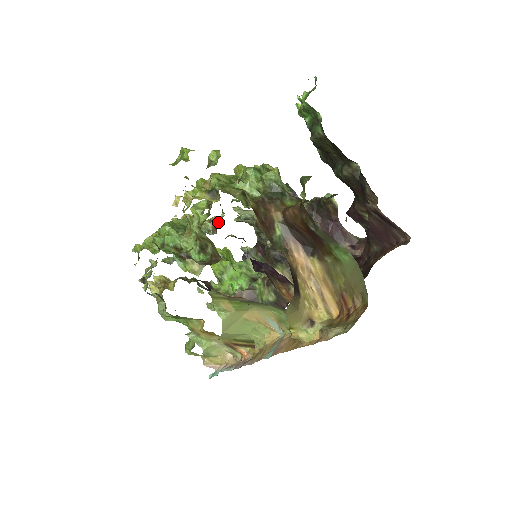
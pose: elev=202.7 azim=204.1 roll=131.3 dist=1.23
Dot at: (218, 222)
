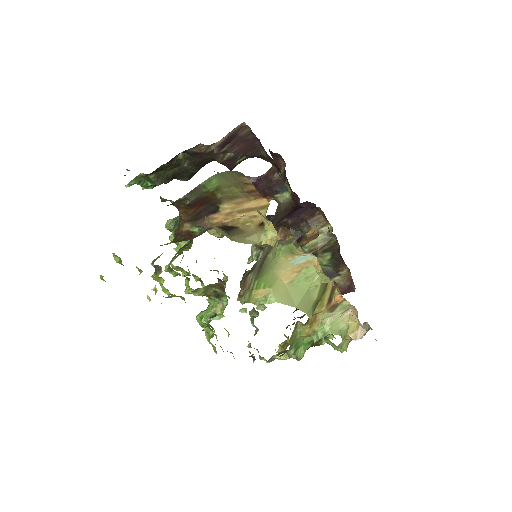
Dot at: (226, 278)
